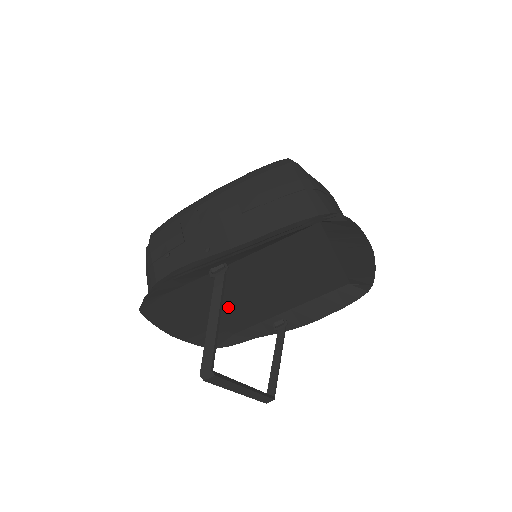
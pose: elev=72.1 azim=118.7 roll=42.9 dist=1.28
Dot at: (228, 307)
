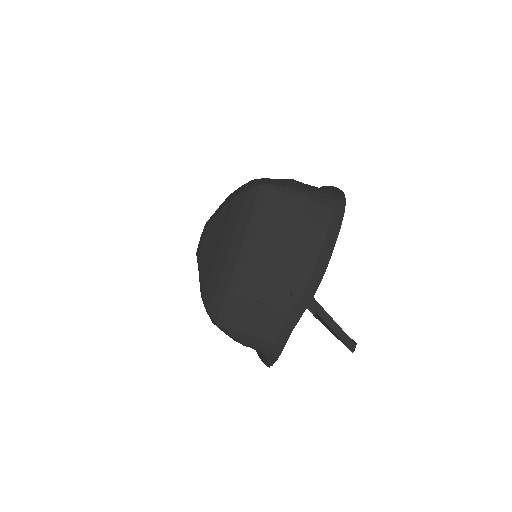
Dot at: occluded
